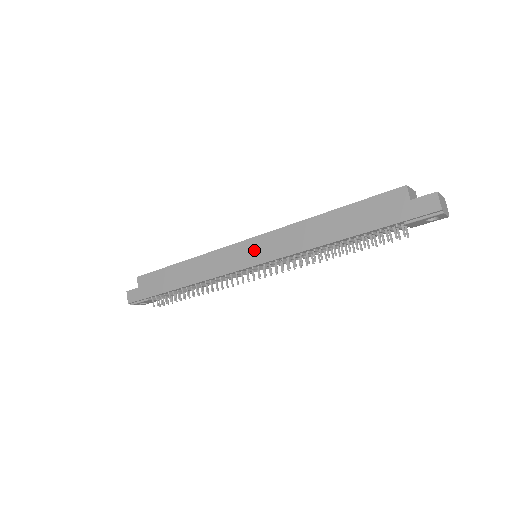
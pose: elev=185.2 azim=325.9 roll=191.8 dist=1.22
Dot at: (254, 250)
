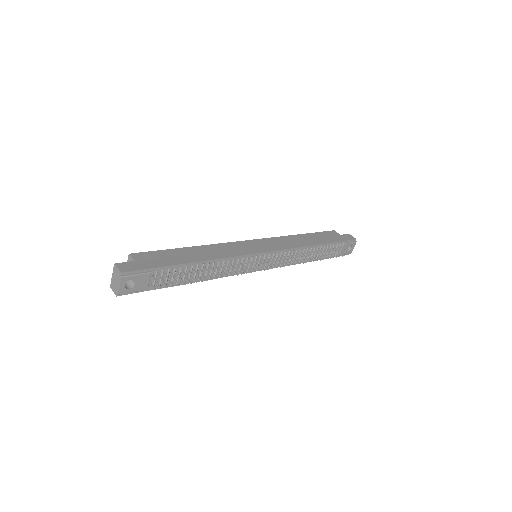
Dot at: (263, 244)
